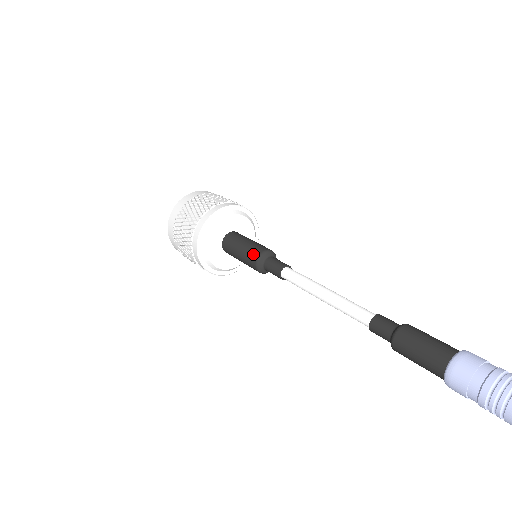
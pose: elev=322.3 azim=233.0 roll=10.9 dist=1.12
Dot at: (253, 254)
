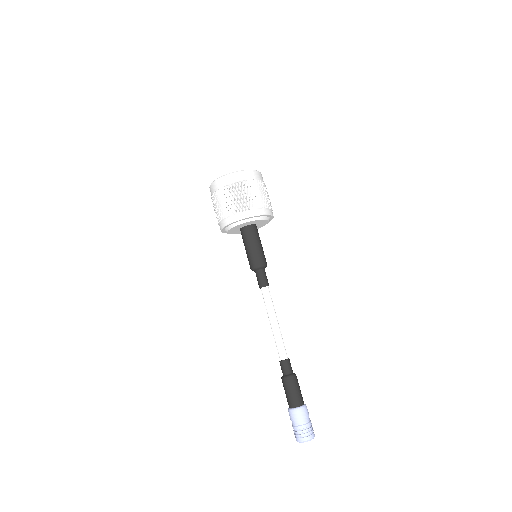
Dot at: (252, 262)
